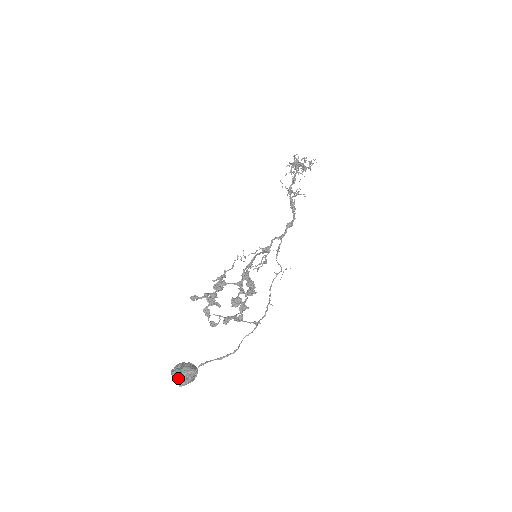
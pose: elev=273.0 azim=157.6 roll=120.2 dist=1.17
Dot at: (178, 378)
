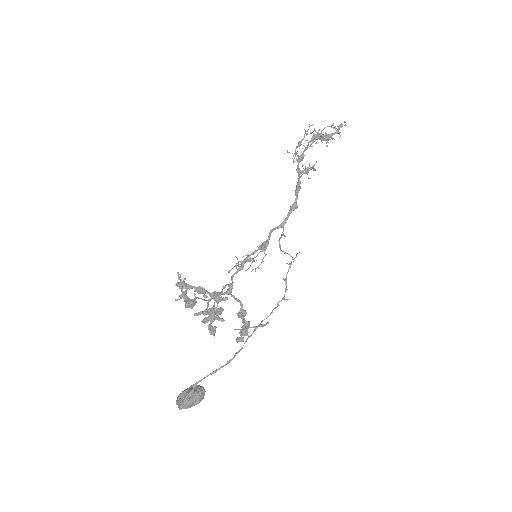
Dot at: (178, 402)
